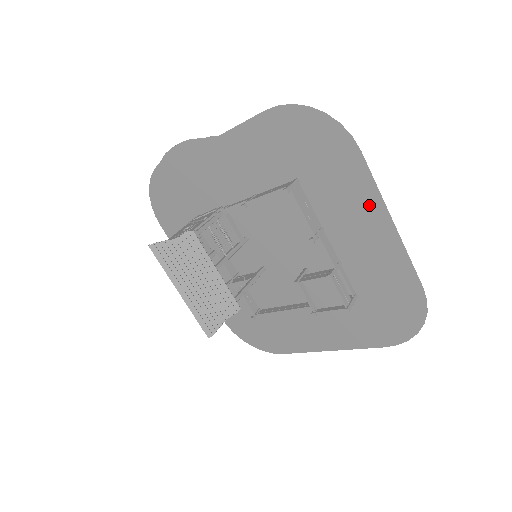
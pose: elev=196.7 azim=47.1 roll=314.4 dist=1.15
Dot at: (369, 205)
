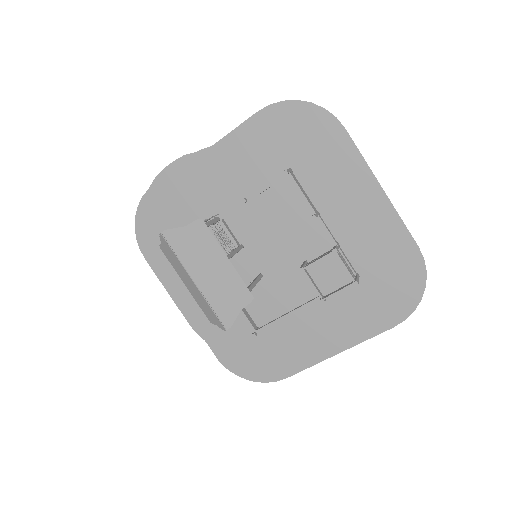
Dot at: (358, 177)
